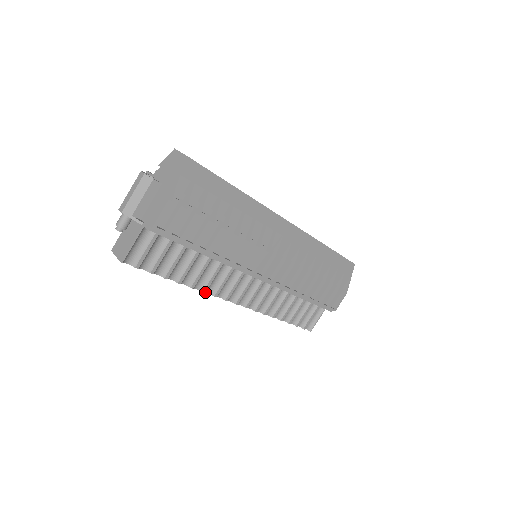
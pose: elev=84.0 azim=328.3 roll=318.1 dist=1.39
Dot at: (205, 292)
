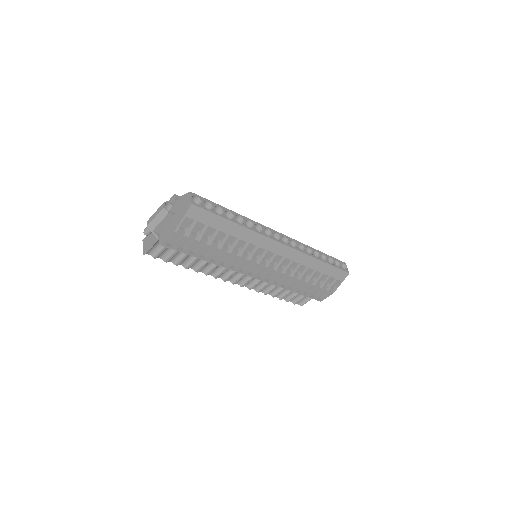
Dot at: occluded
